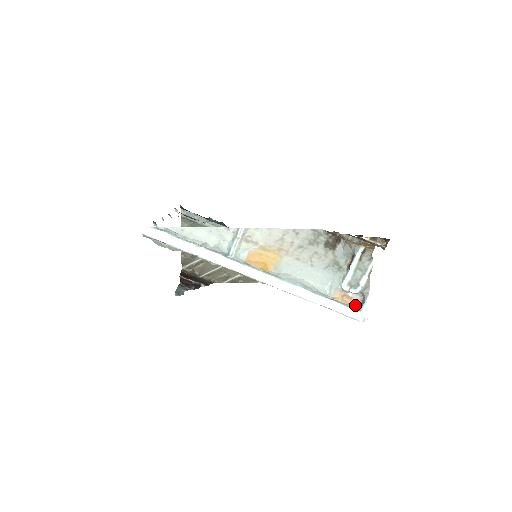
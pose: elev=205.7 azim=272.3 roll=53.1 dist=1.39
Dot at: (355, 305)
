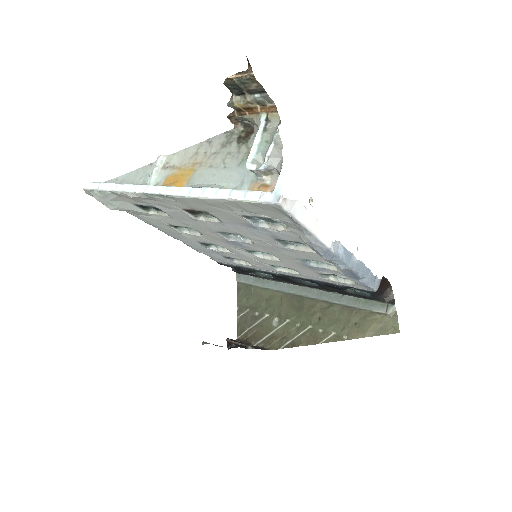
Dot at: occluded
